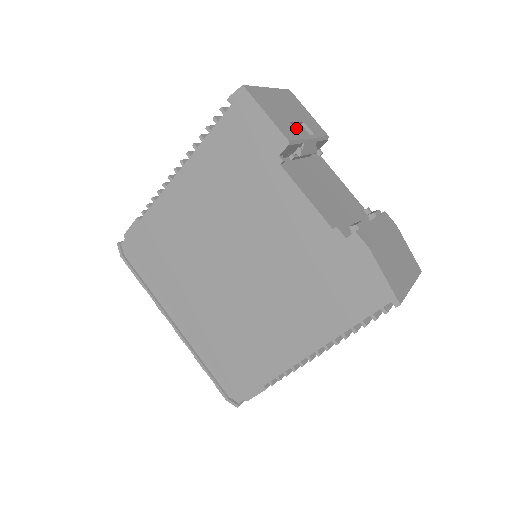
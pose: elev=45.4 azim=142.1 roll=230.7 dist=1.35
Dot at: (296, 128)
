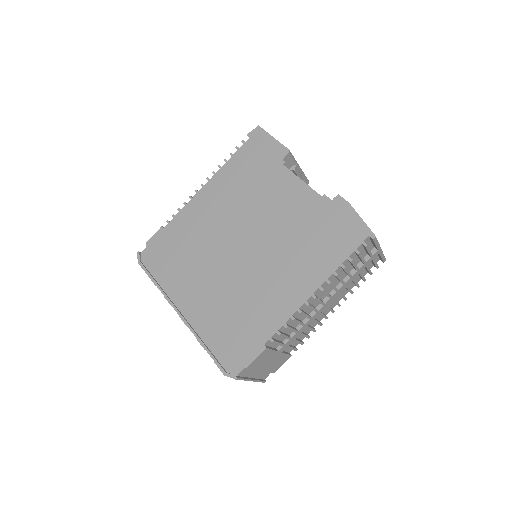
Dot at: occluded
